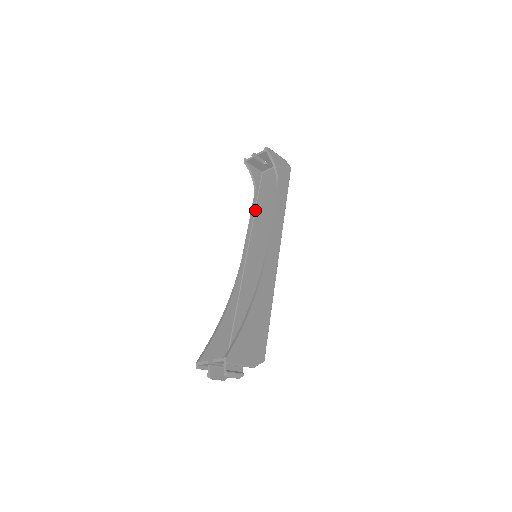
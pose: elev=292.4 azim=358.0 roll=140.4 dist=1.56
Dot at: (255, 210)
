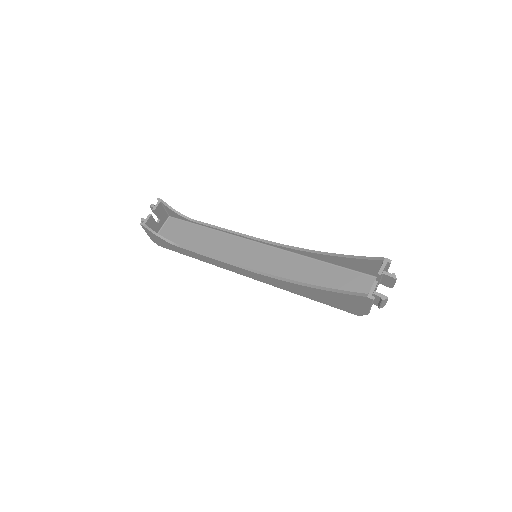
Dot at: (195, 251)
